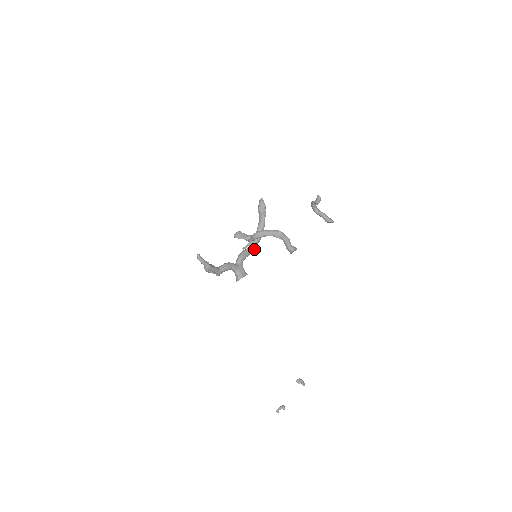
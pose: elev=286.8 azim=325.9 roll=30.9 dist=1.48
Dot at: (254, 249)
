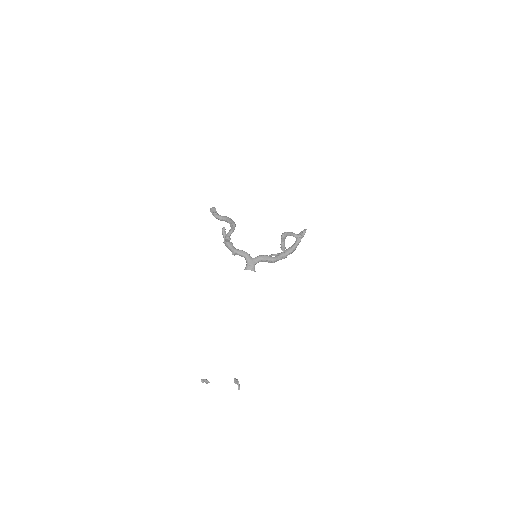
Dot at: (276, 261)
